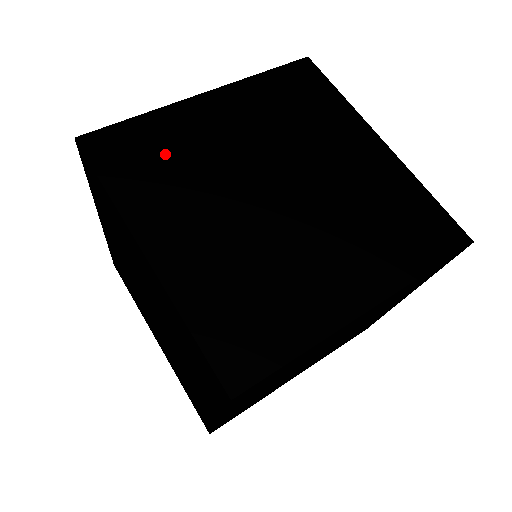
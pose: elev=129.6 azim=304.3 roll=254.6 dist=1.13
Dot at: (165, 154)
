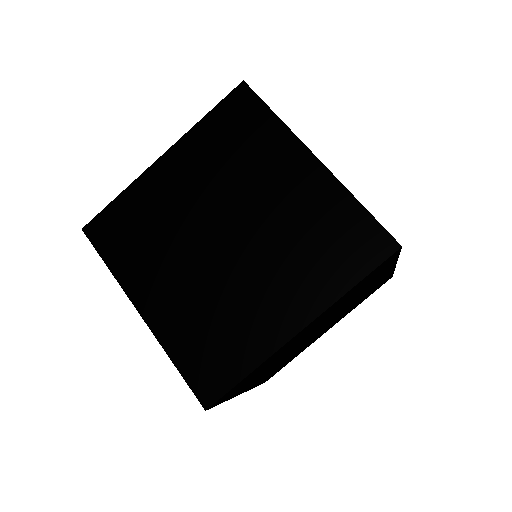
Dot at: (141, 226)
